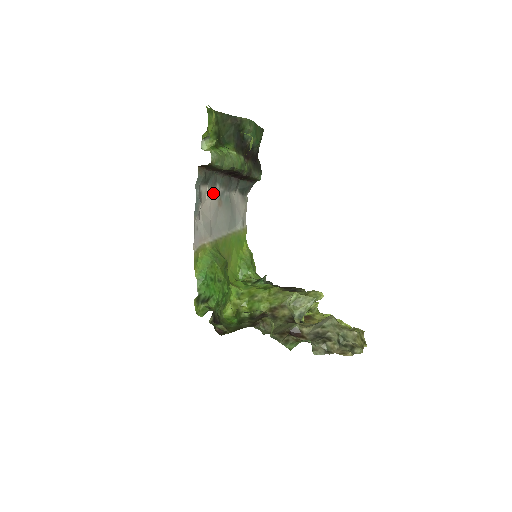
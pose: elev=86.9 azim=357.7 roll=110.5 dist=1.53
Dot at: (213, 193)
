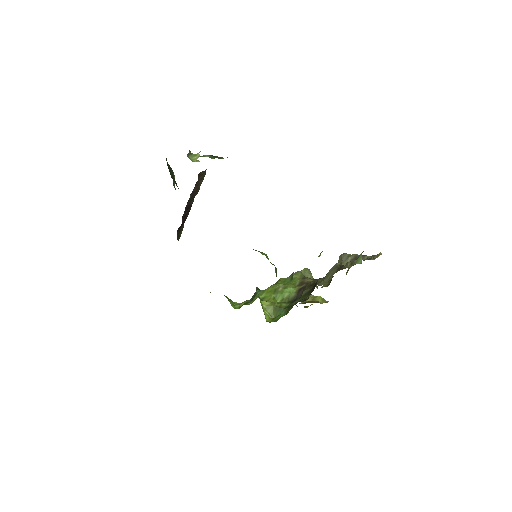
Dot at: occluded
